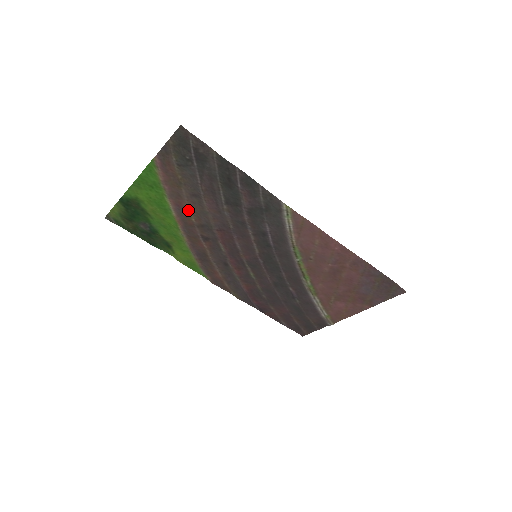
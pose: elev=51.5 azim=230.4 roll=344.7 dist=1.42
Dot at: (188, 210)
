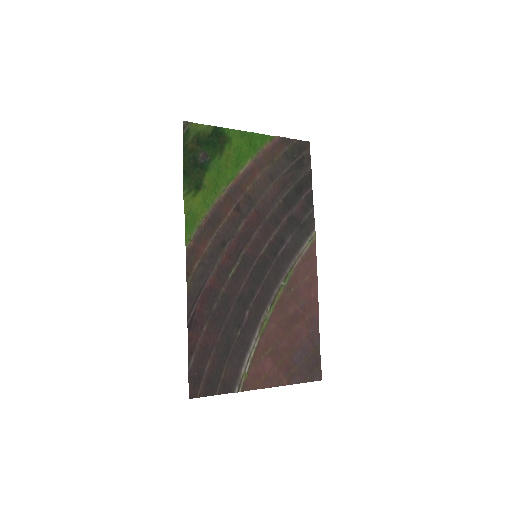
Dot at: (254, 179)
